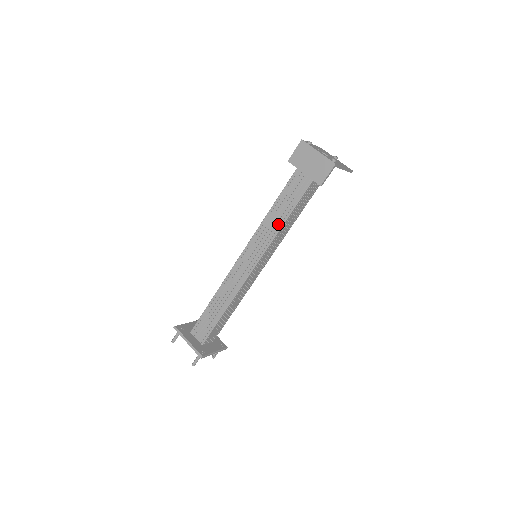
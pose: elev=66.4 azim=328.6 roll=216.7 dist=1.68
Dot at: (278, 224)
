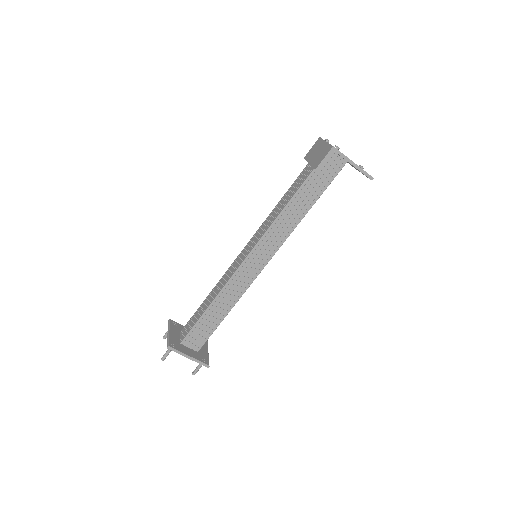
Dot at: (276, 215)
